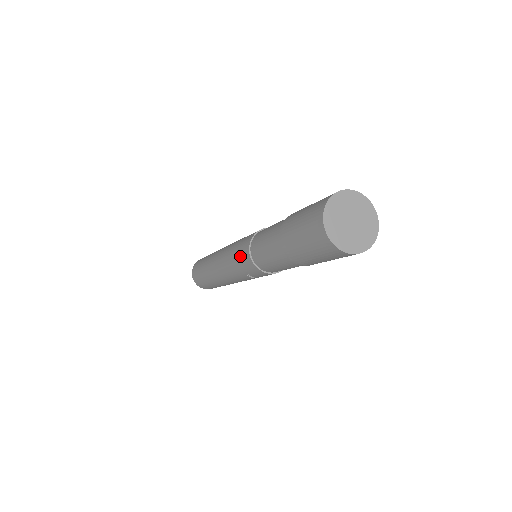
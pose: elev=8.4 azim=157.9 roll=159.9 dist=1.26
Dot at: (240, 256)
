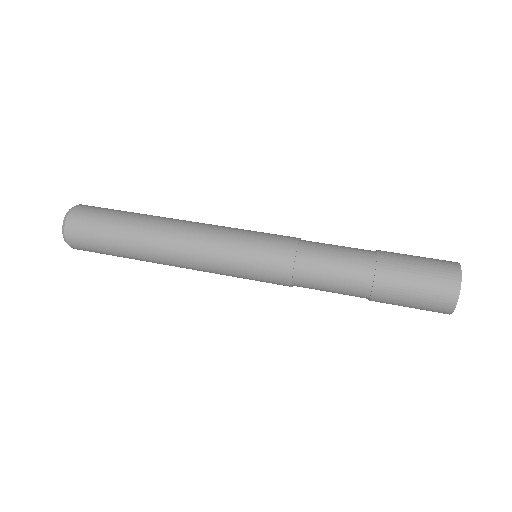
Dot at: (265, 278)
